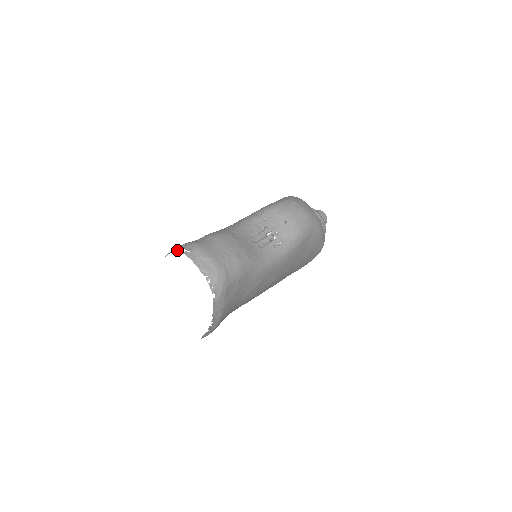
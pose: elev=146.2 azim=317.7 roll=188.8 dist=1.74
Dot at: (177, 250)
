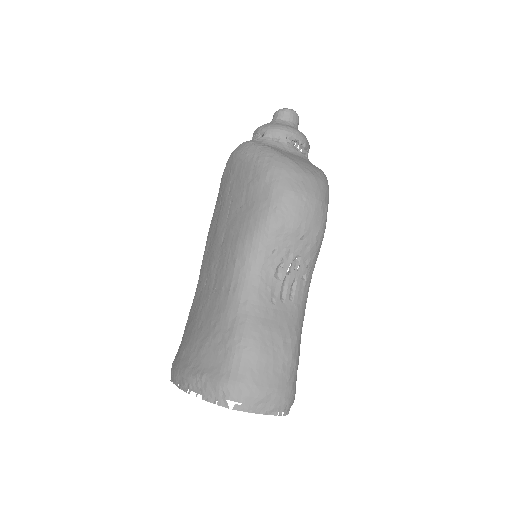
Dot at: (218, 402)
